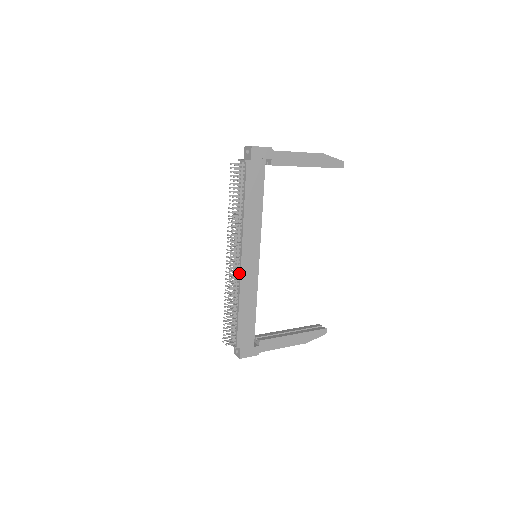
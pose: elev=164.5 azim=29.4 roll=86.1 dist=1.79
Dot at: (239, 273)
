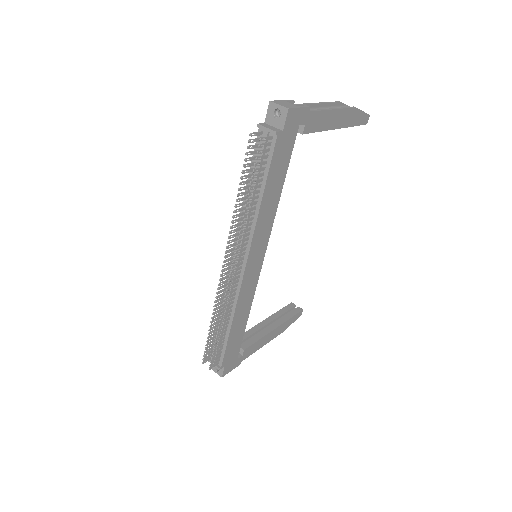
Dot at: (238, 286)
